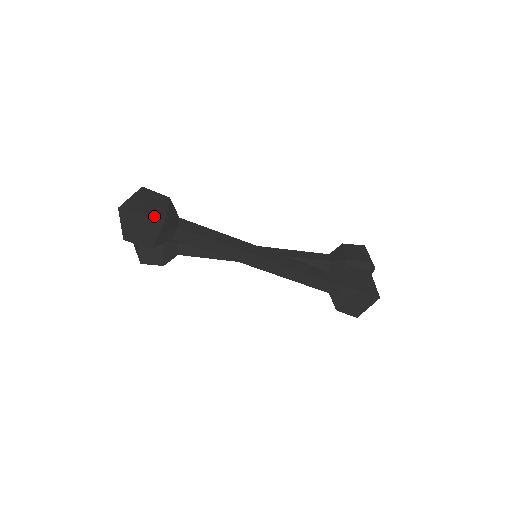
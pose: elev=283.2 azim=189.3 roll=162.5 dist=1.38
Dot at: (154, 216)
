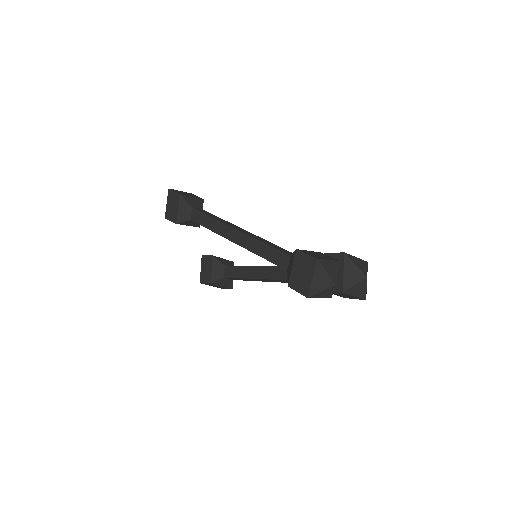
Dot at: (177, 192)
